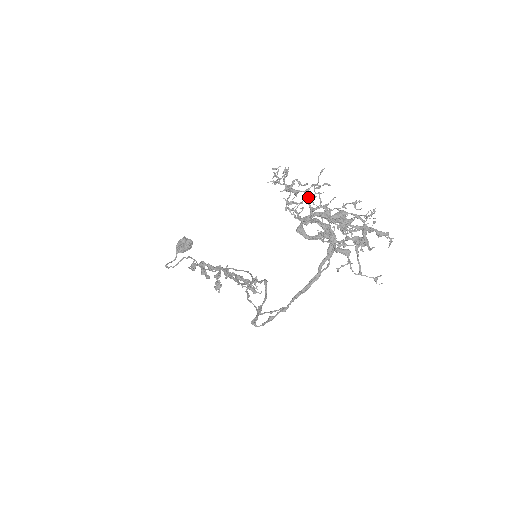
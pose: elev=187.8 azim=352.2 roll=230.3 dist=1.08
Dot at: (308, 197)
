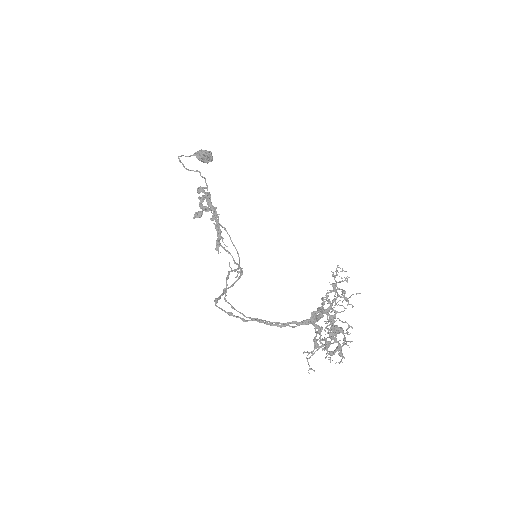
Dot at: (336, 299)
